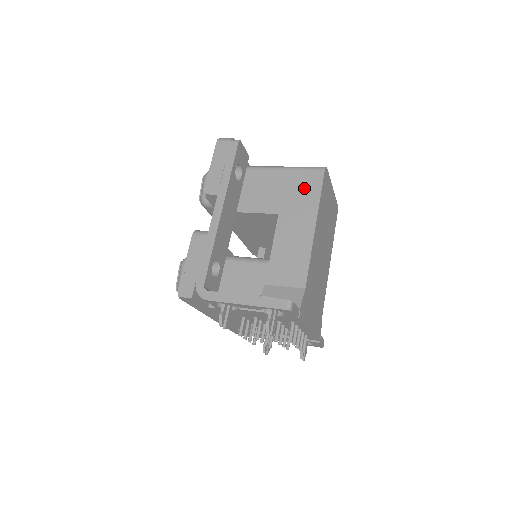
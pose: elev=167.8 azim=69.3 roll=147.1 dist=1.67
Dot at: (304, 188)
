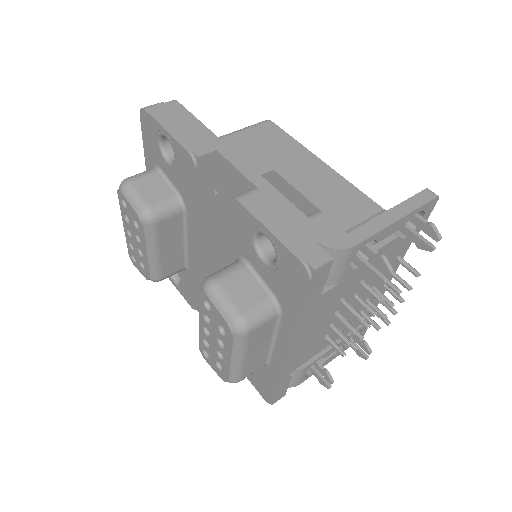
Dot at: (270, 140)
